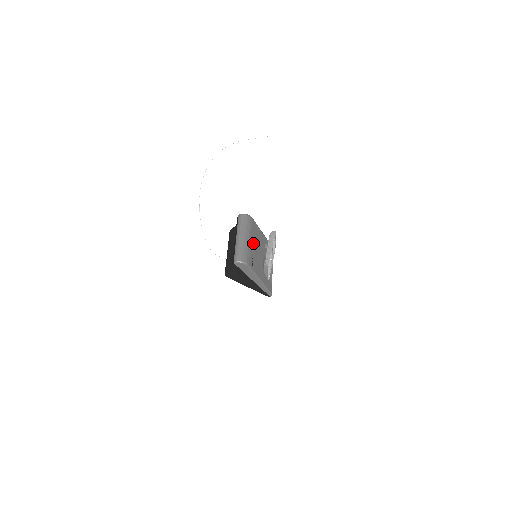
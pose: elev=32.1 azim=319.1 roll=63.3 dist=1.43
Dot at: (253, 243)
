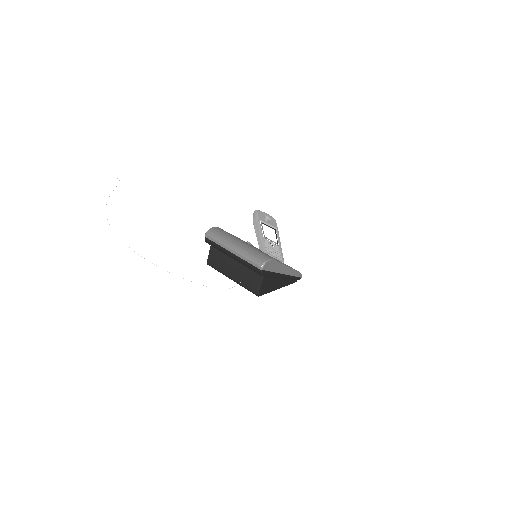
Dot at: occluded
